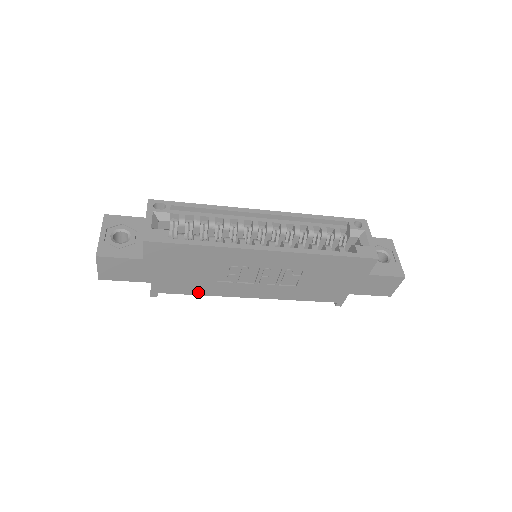
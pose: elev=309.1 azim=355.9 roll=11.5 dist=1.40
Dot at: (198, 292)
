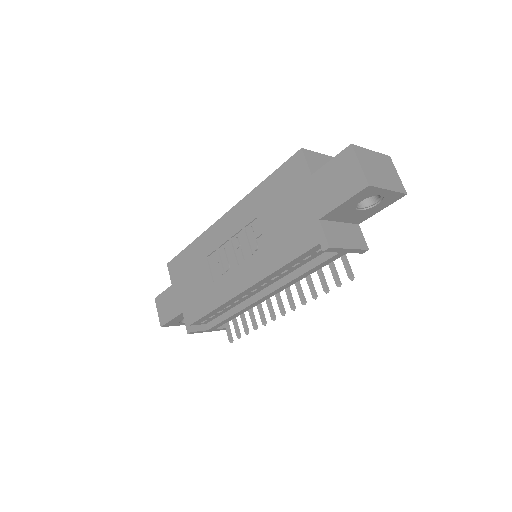
Dot at: (209, 308)
